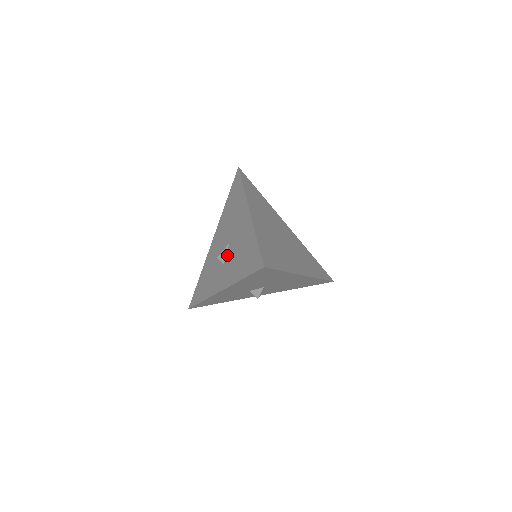
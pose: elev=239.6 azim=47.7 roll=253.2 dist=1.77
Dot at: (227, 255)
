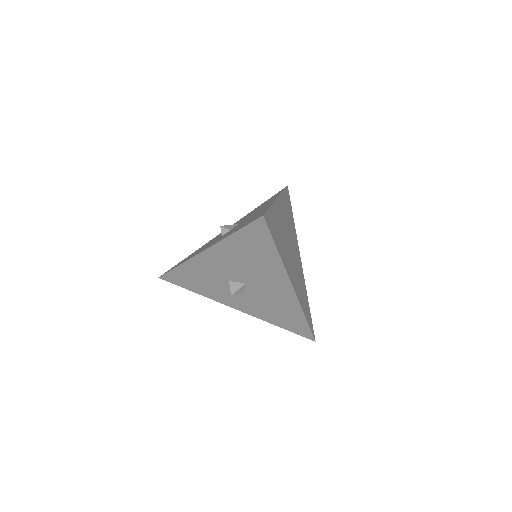
Dot at: (231, 229)
